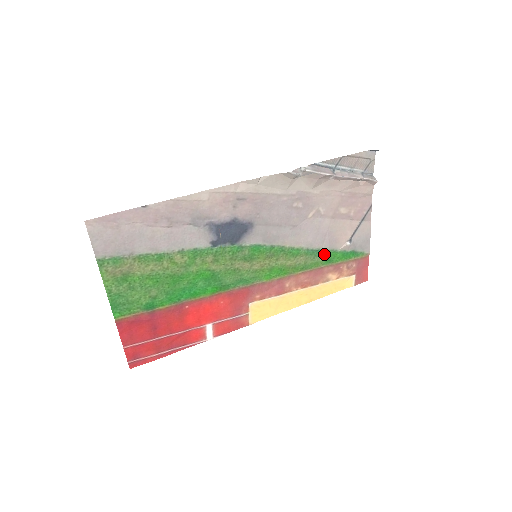
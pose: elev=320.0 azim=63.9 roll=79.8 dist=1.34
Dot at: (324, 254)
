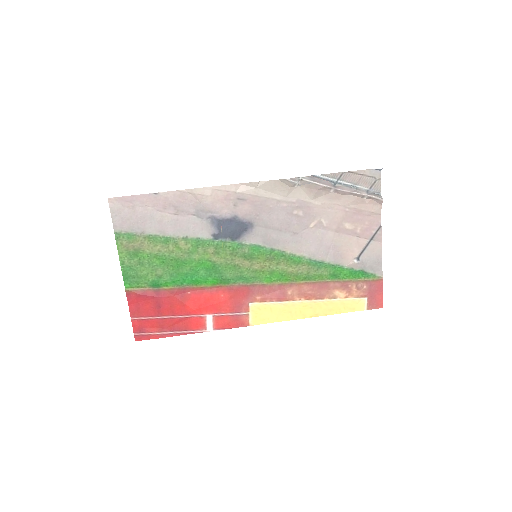
Dot at: (329, 268)
